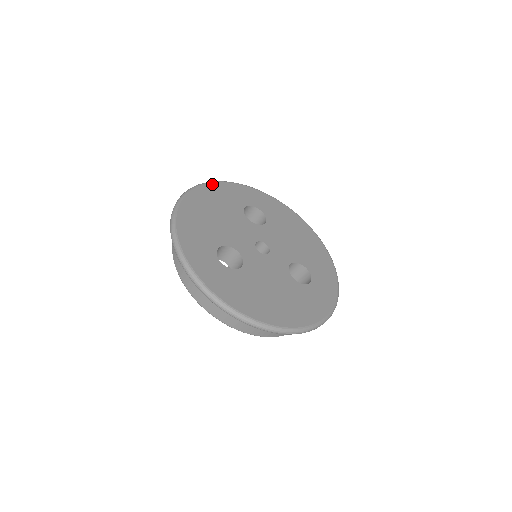
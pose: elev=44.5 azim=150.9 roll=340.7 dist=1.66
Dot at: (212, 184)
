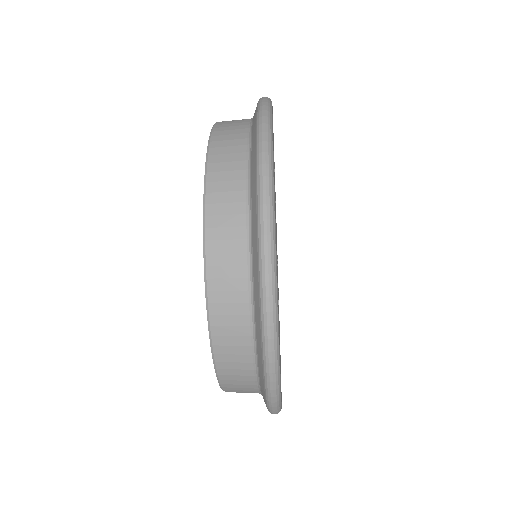
Dot at: occluded
